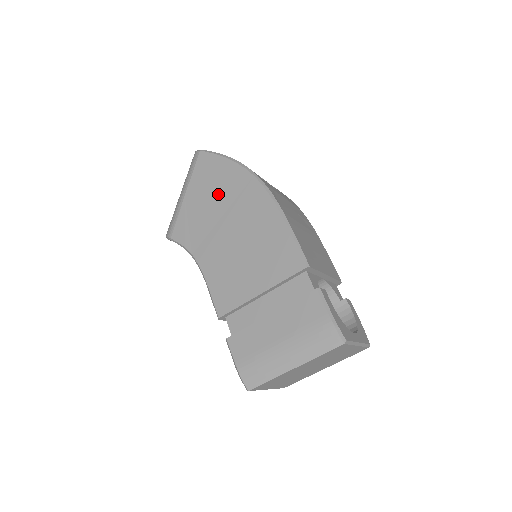
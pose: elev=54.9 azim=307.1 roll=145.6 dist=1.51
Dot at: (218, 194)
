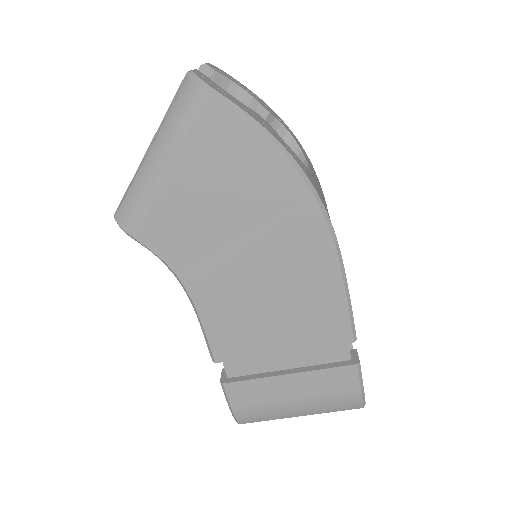
Dot at: (239, 199)
